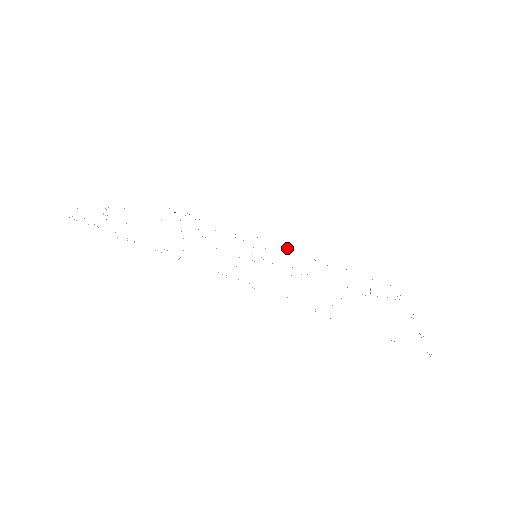
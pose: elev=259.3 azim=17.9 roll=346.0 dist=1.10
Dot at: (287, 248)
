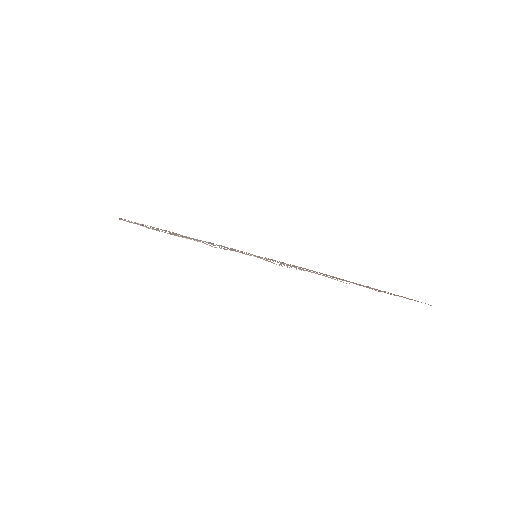
Dot at: occluded
